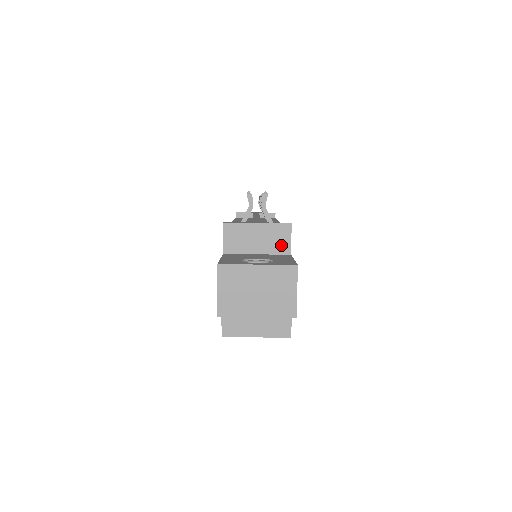
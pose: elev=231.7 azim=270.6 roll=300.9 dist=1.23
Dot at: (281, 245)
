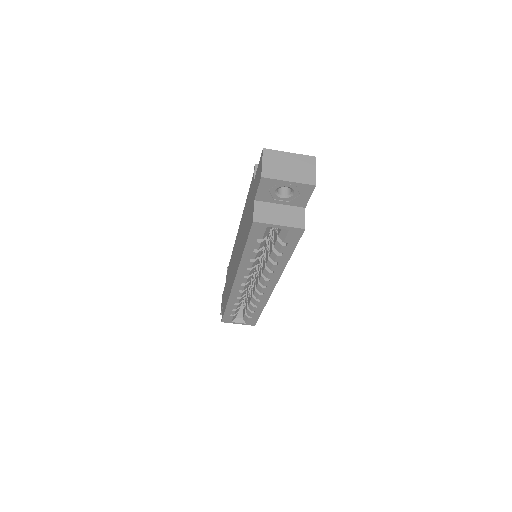
Dot at: occluded
